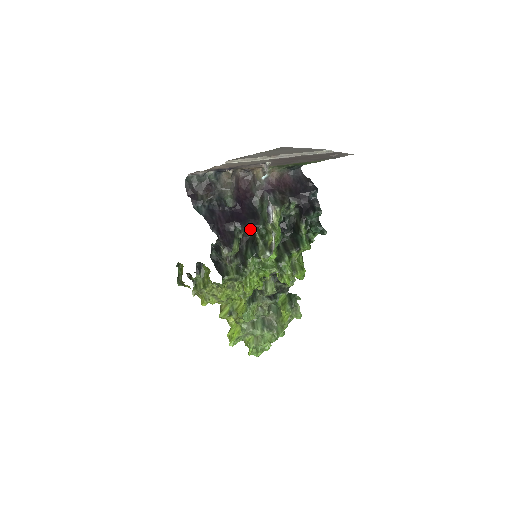
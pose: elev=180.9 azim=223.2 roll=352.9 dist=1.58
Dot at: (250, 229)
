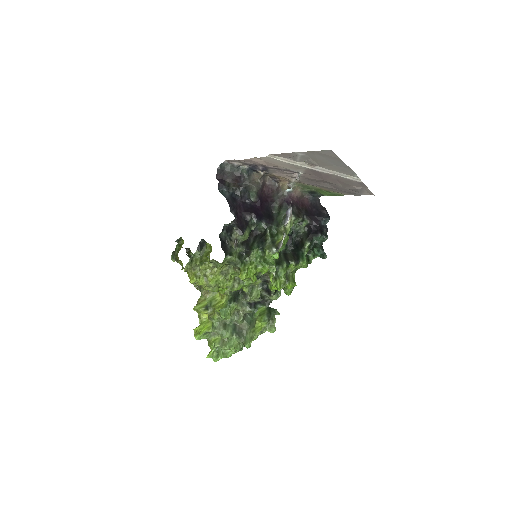
Dot at: (263, 226)
